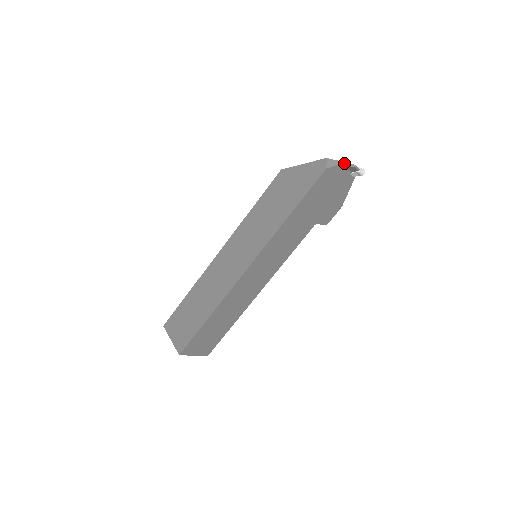
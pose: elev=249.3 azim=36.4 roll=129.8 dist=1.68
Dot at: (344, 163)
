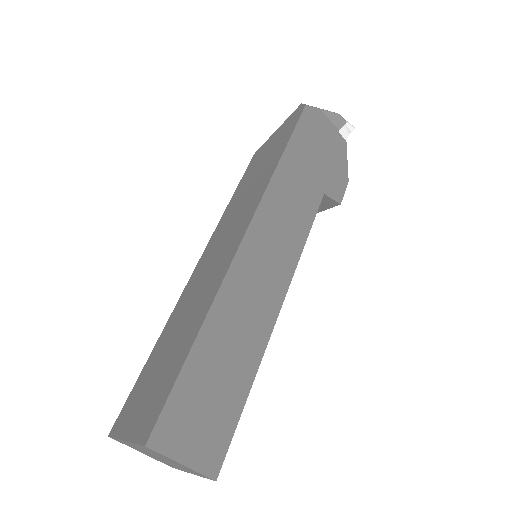
Dot at: (324, 110)
